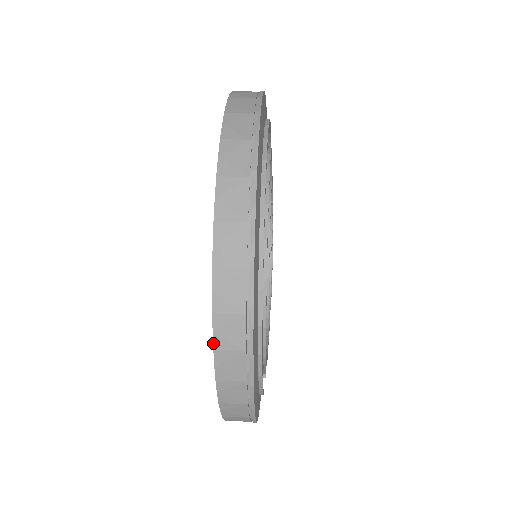
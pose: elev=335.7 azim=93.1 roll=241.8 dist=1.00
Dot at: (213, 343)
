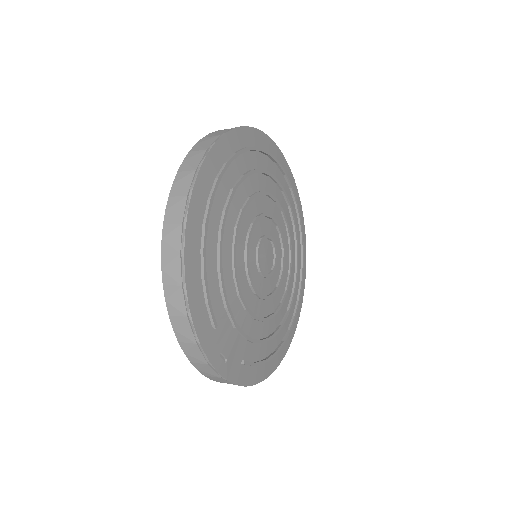
Dot at: (164, 219)
